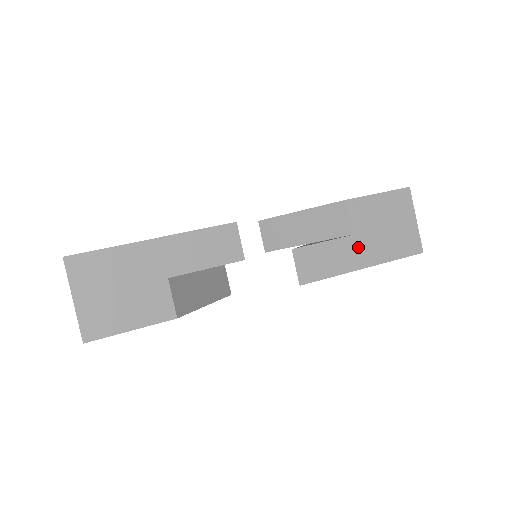
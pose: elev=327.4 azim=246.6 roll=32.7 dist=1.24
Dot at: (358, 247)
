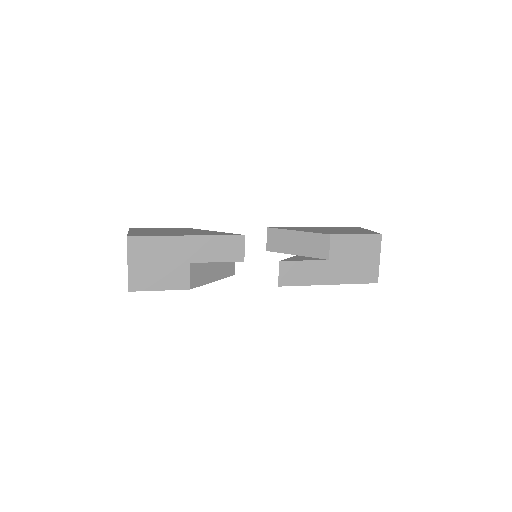
Dot at: (328, 269)
